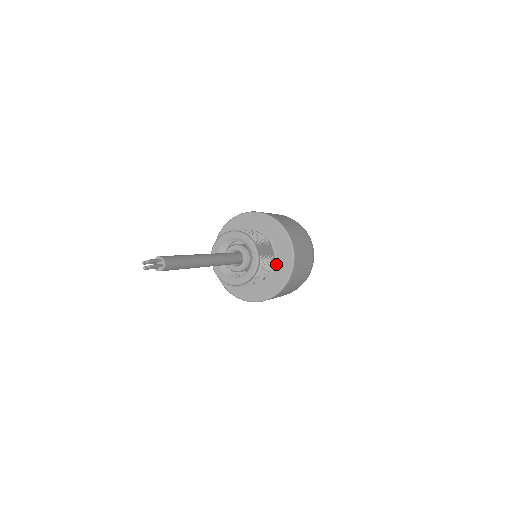
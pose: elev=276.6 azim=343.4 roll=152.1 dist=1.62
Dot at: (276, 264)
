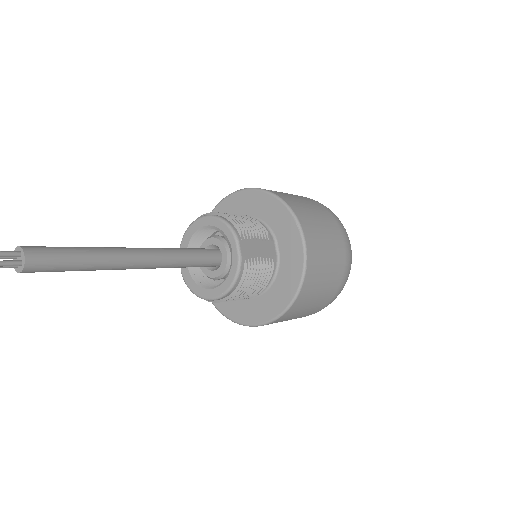
Dot at: (279, 272)
